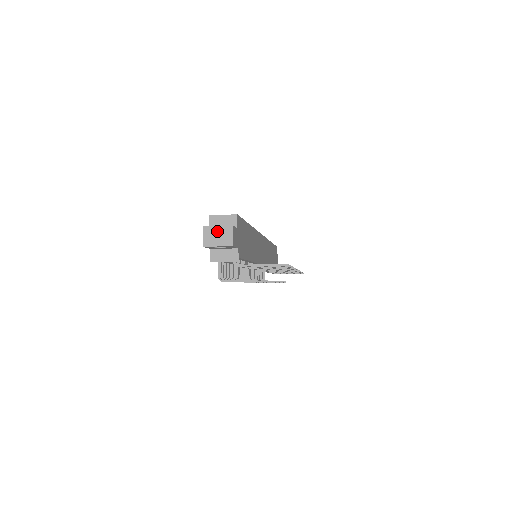
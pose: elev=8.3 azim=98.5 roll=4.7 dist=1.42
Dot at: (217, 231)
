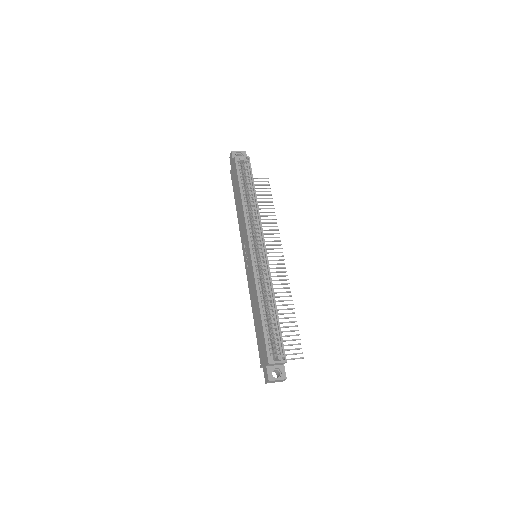
Dot at: (276, 381)
